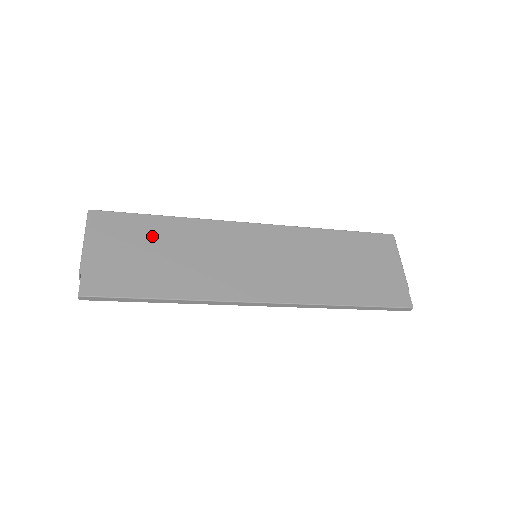
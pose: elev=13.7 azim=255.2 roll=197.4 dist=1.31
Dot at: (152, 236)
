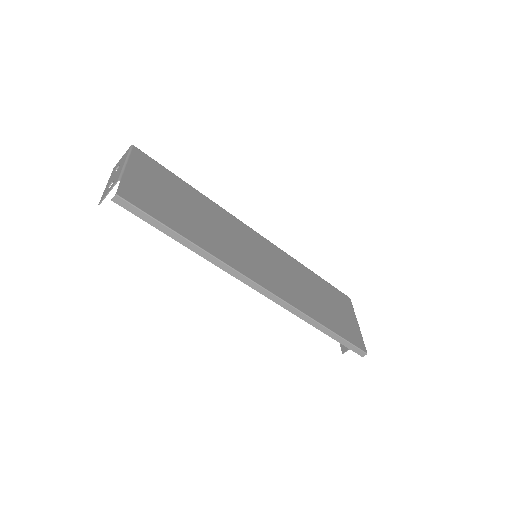
Dot at: (181, 193)
